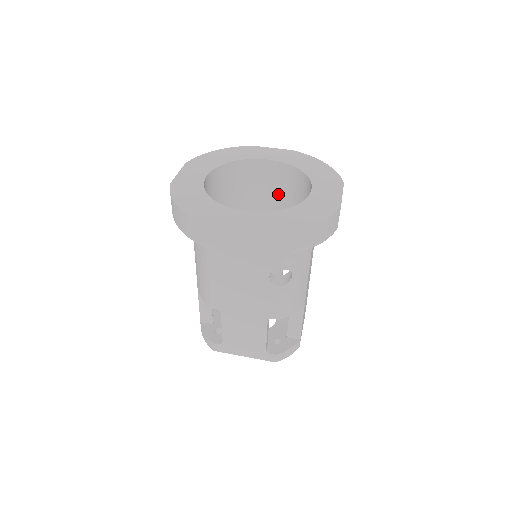
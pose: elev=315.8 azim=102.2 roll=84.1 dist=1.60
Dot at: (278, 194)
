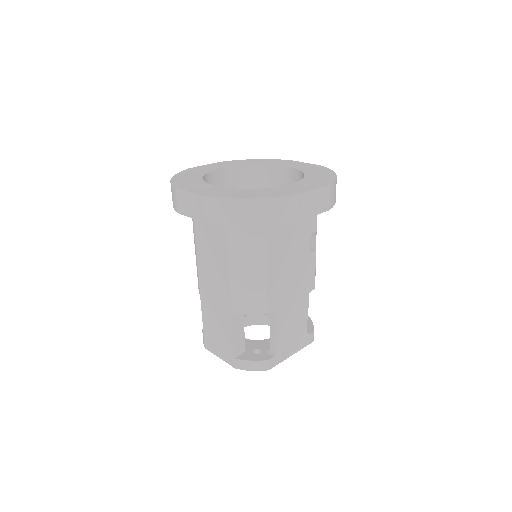
Dot at: occluded
